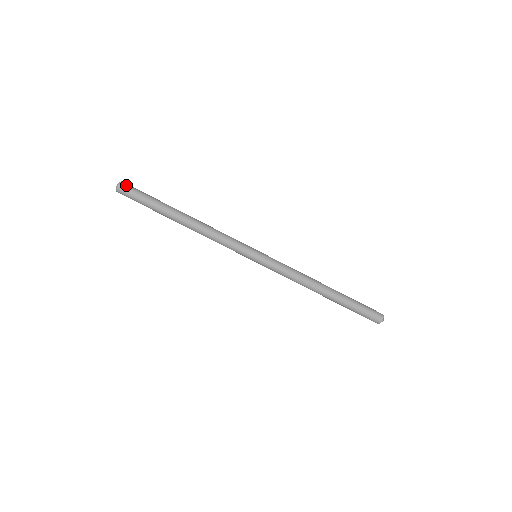
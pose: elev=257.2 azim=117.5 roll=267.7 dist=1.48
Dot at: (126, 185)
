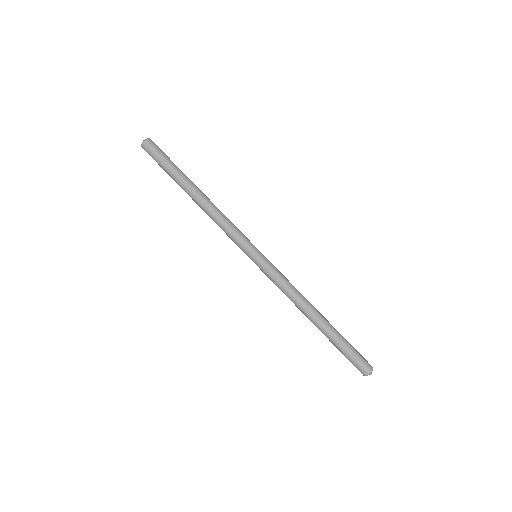
Dot at: (151, 143)
